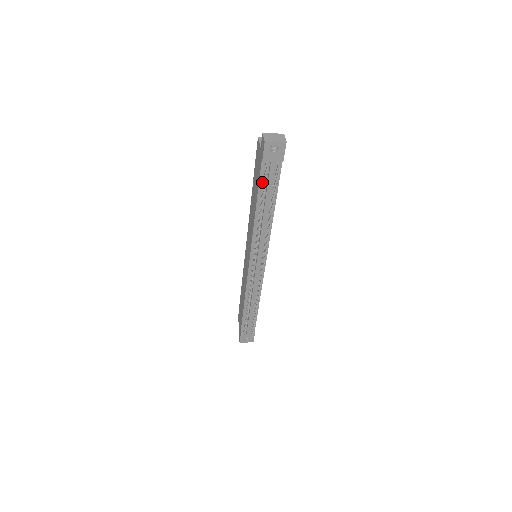
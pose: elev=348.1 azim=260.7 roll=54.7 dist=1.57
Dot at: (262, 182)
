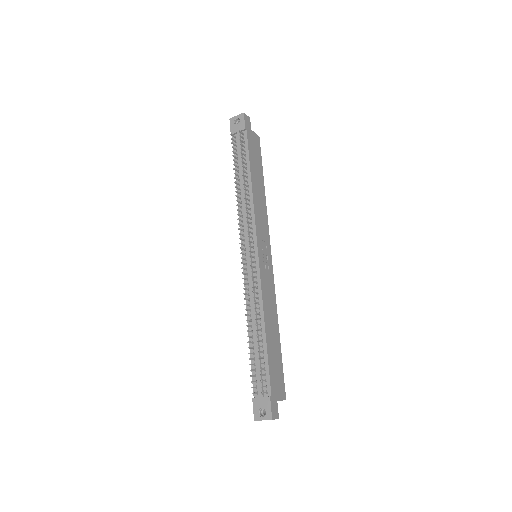
Dot at: (236, 155)
